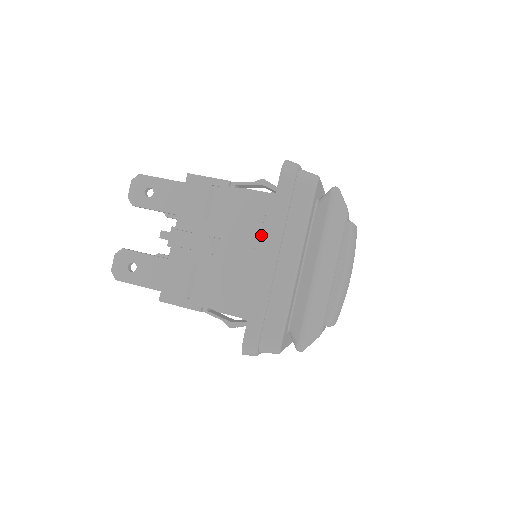
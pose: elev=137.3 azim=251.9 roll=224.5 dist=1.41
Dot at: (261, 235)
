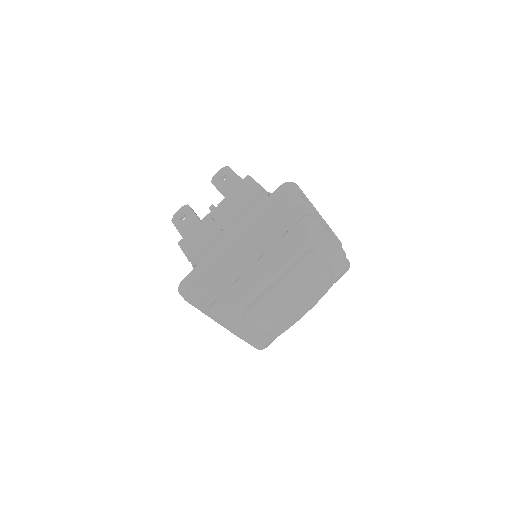
Dot at: occluded
